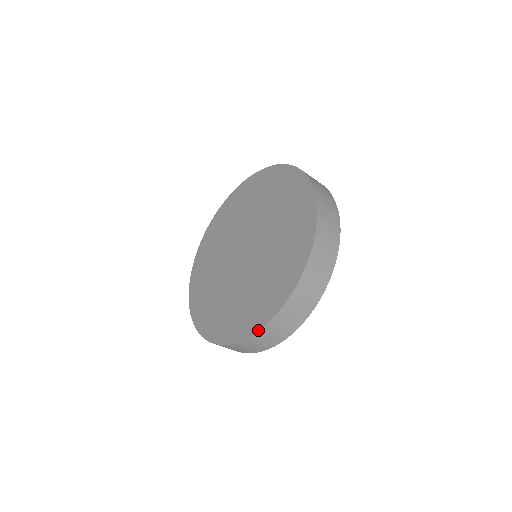
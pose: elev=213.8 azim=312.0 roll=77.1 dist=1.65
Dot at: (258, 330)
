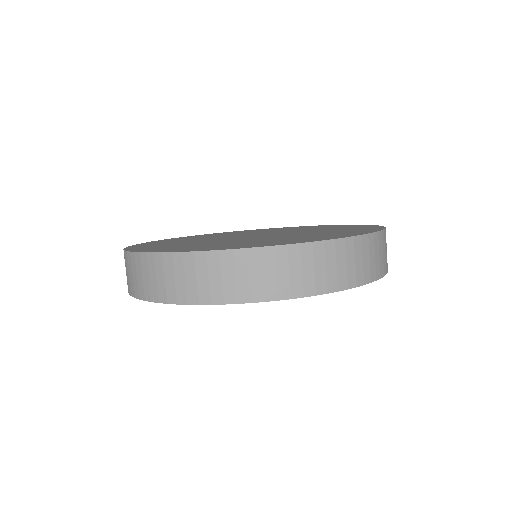
Dot at: (159, 251)
